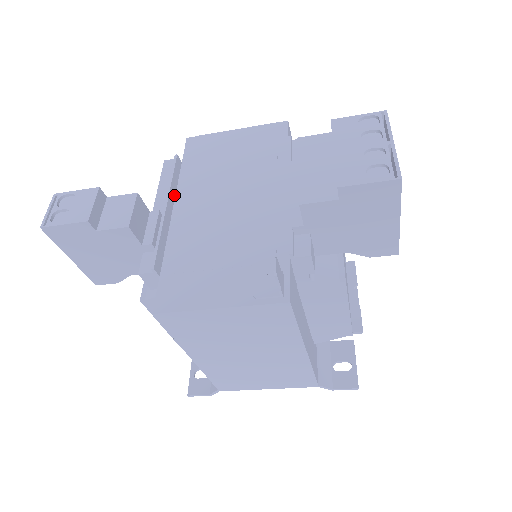
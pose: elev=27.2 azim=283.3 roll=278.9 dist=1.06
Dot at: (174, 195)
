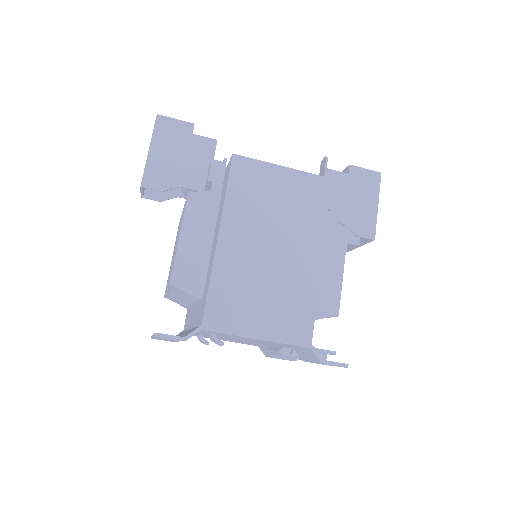
Dot at: occluded
